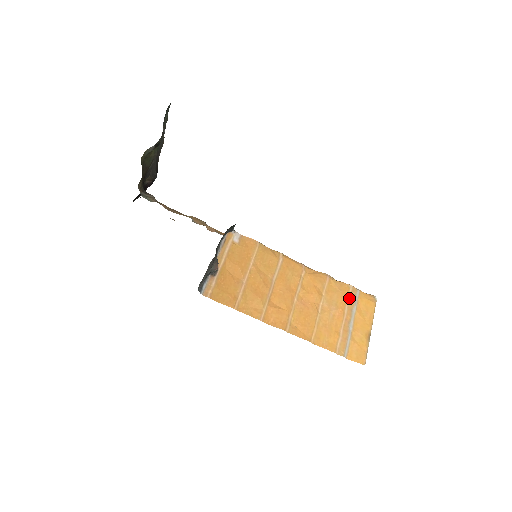
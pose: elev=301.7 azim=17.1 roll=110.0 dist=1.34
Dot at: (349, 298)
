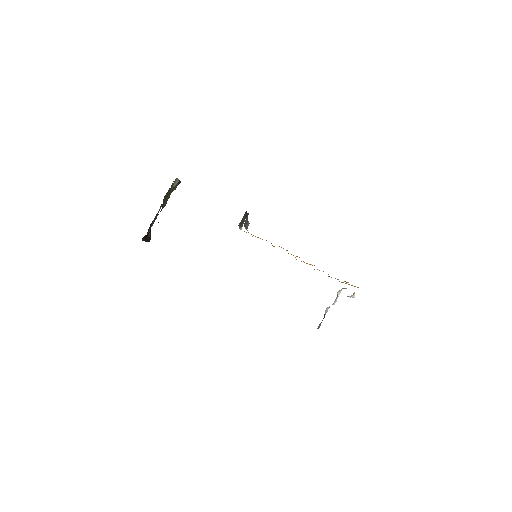
Dot at: occluded
